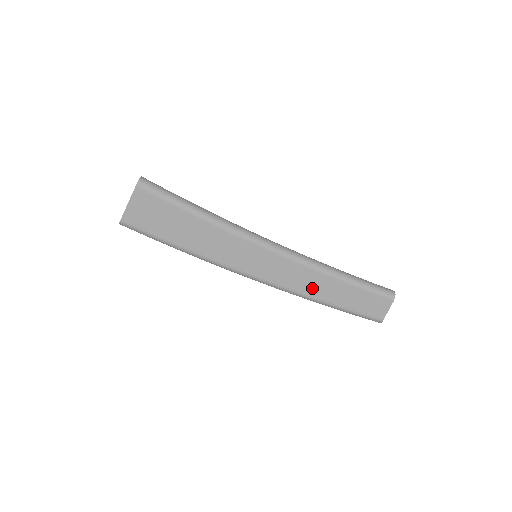
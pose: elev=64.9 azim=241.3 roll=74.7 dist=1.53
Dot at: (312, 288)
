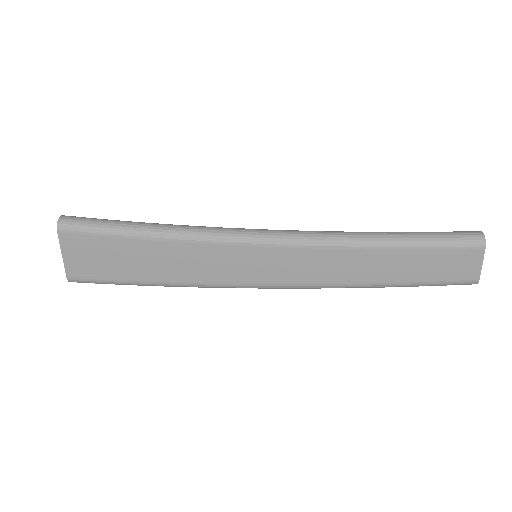
Dot at: (350, 273)
